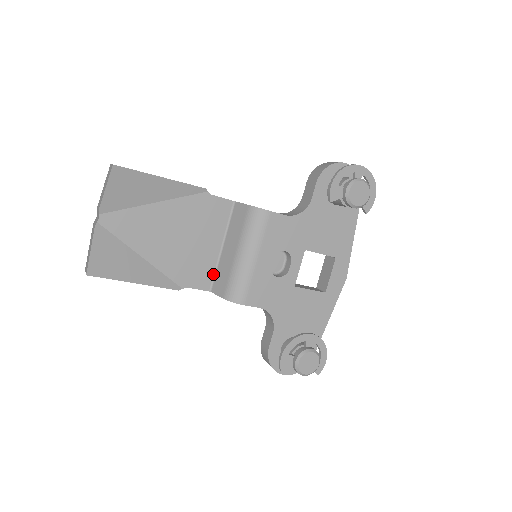
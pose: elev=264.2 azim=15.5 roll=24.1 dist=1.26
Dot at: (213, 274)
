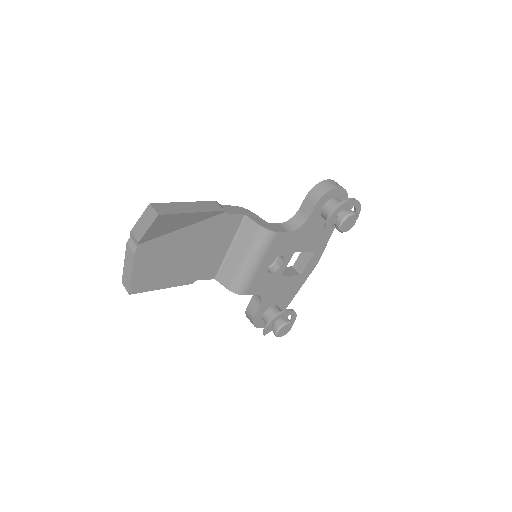
Dot at: (219, 267)
